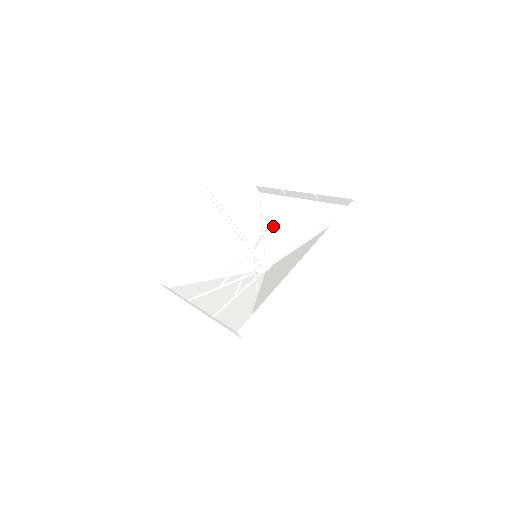
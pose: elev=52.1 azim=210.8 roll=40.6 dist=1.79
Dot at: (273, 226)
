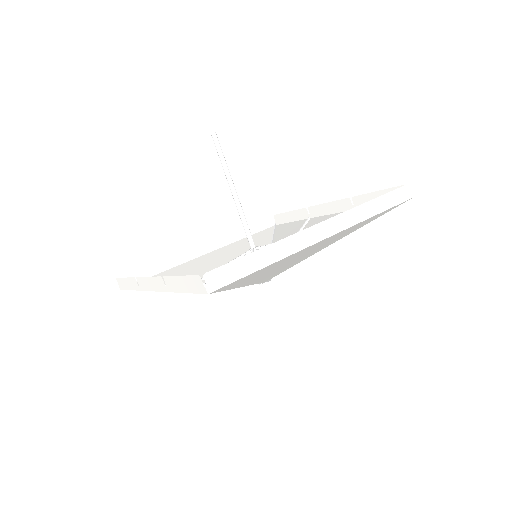
Dot at: occluded
